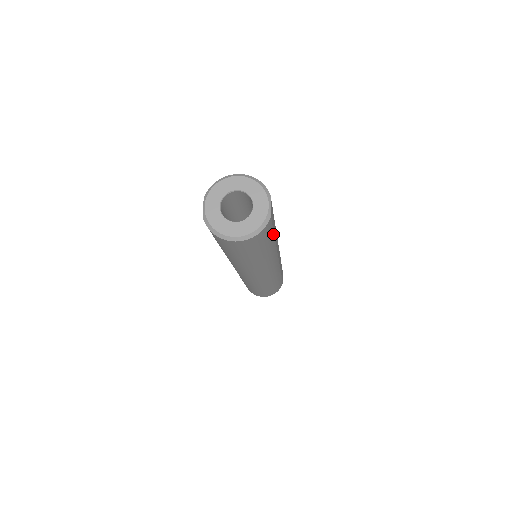
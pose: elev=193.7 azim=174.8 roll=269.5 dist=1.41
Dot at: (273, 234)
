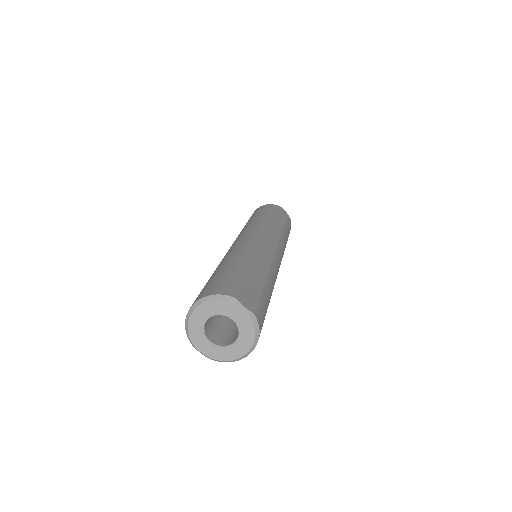
Dot at: (263, 290)
